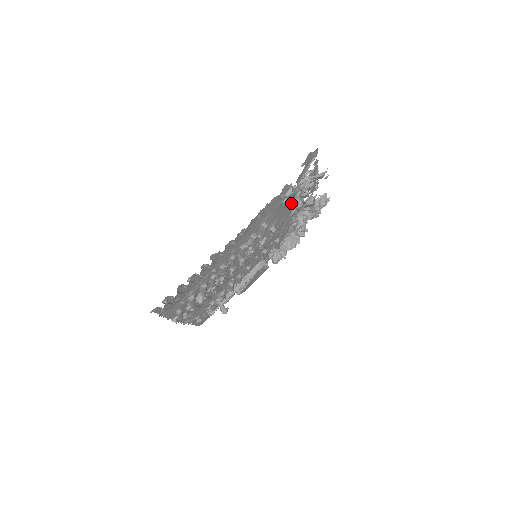
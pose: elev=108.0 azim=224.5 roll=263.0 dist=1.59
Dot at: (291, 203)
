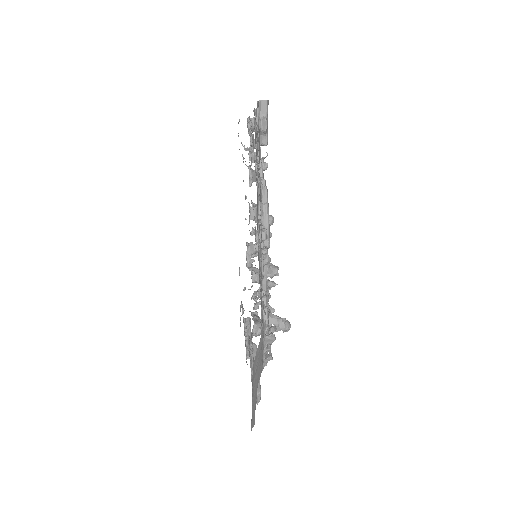
Dot at: occluded
